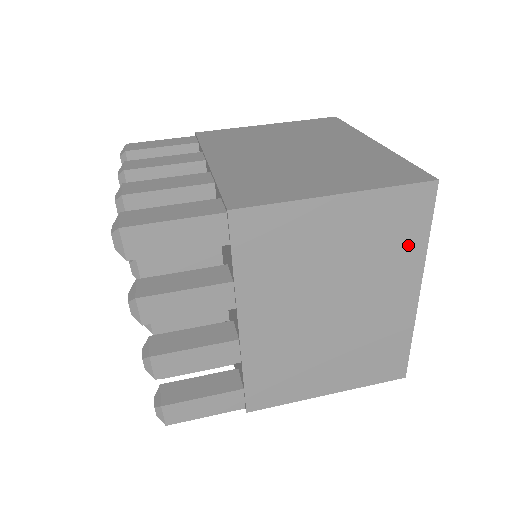
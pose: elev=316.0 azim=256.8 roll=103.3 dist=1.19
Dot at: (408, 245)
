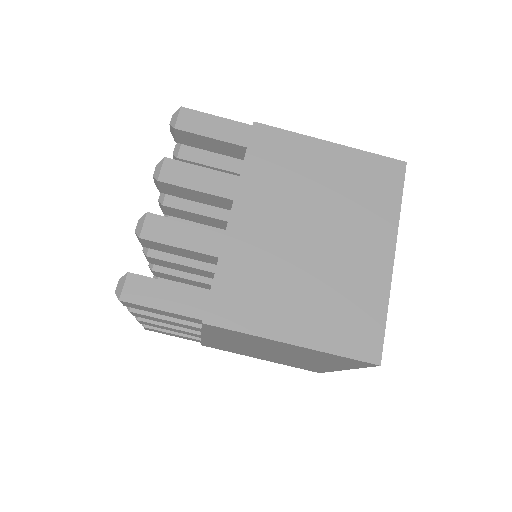
Dot at: (342, 364)
